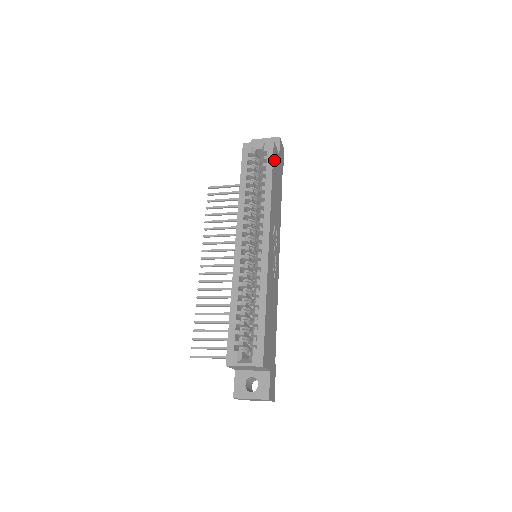
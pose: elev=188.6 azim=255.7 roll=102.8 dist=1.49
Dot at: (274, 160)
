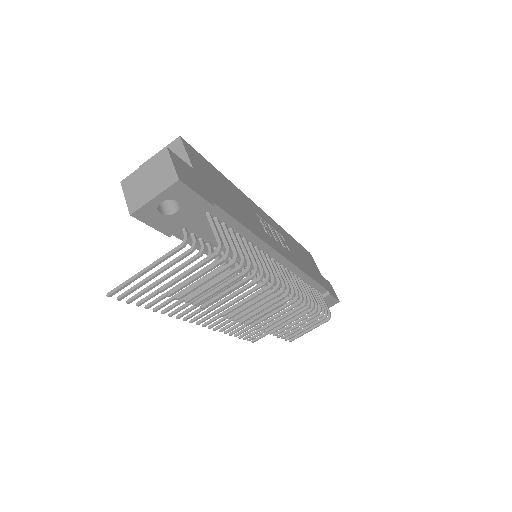
Dot at: (306, 253)
